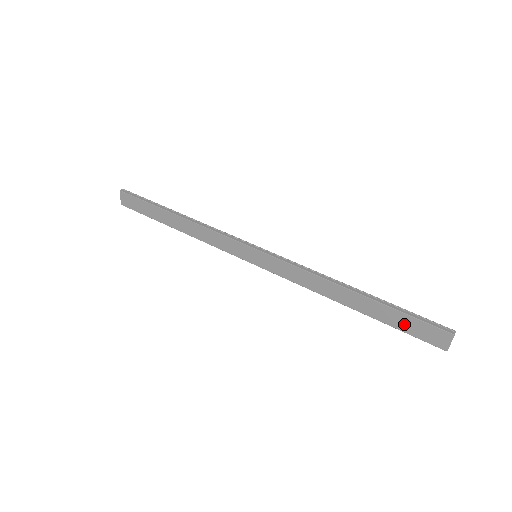
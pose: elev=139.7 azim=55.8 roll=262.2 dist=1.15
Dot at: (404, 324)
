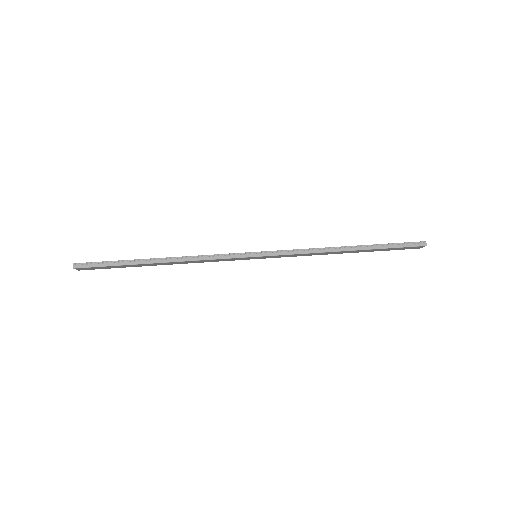
Dot at: occluded
